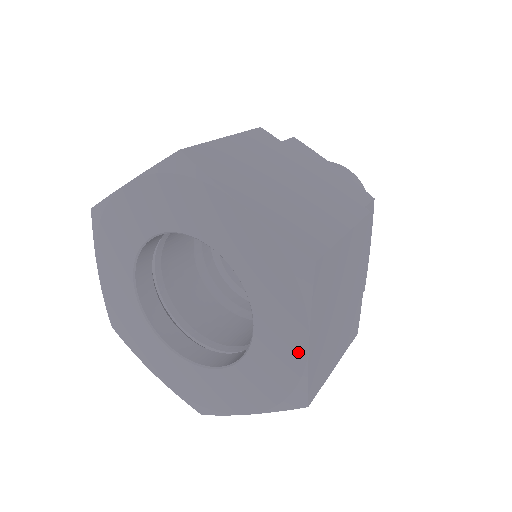
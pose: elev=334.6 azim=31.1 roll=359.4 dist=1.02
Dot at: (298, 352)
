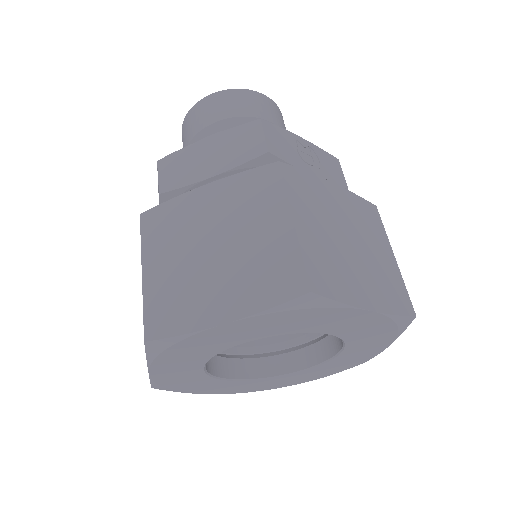
Dot at: (371, 317)
